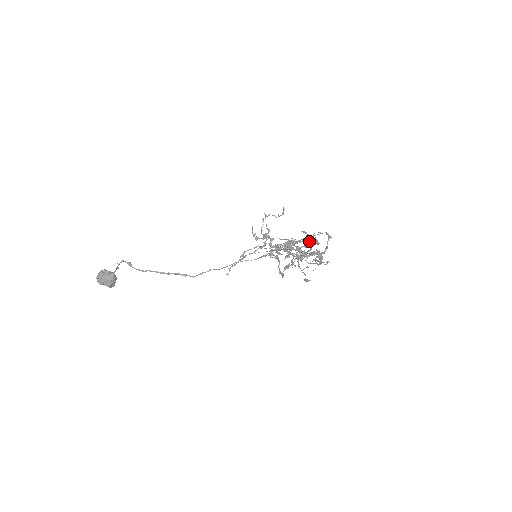
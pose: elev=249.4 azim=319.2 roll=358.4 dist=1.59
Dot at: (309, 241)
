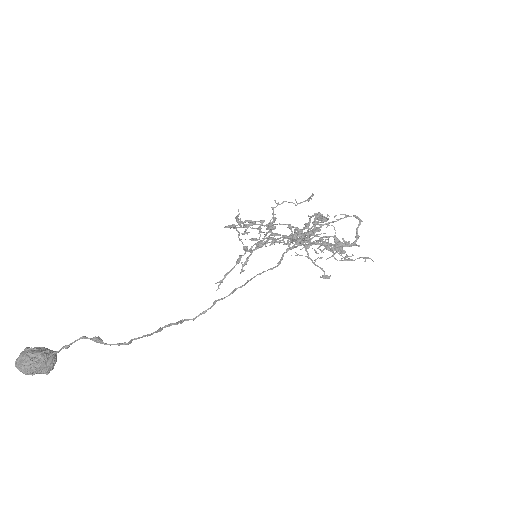
Dot at: (327, 226)
